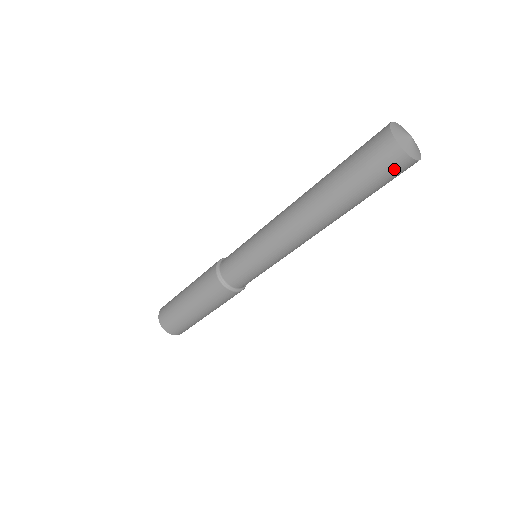
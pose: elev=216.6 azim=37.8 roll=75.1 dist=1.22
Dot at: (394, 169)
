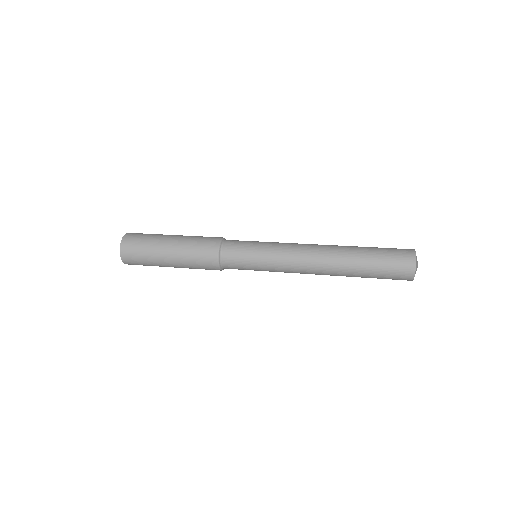
Dot at: occluded
